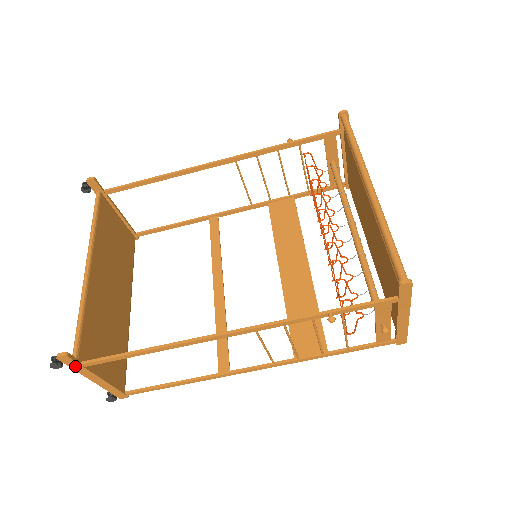
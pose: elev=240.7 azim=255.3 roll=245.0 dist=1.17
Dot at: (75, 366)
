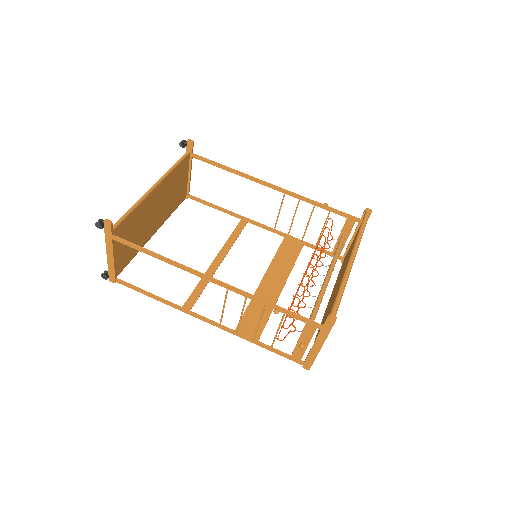
Dot at: (108, 234)
